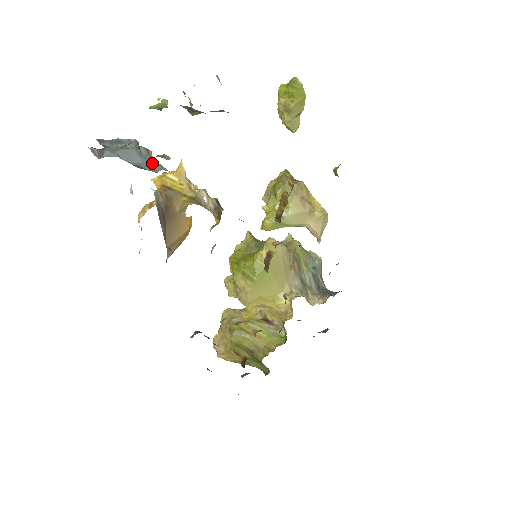
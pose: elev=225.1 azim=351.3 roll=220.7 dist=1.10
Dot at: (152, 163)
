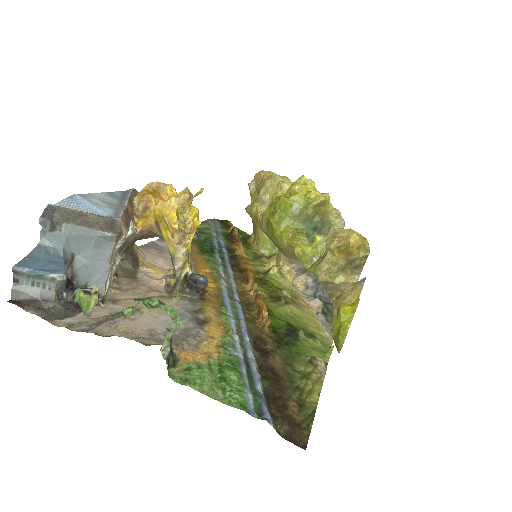
Dot at: (98, 266)
